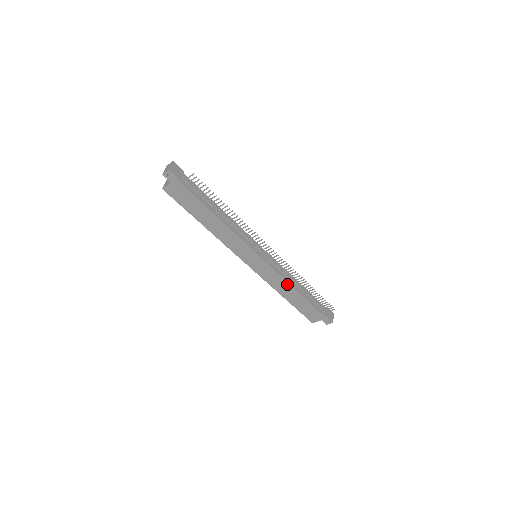
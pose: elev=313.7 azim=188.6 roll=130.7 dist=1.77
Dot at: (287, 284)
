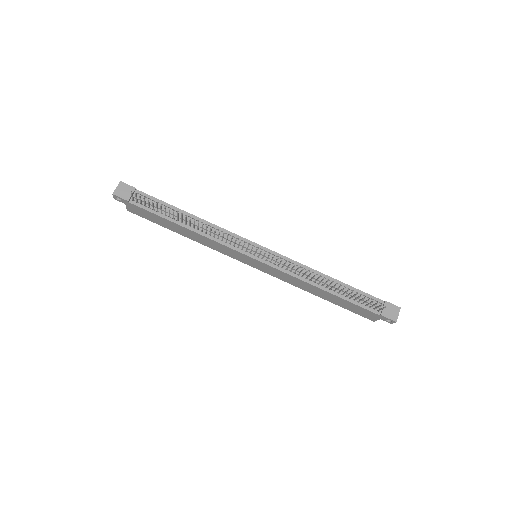
Dot at: (305, 283)
